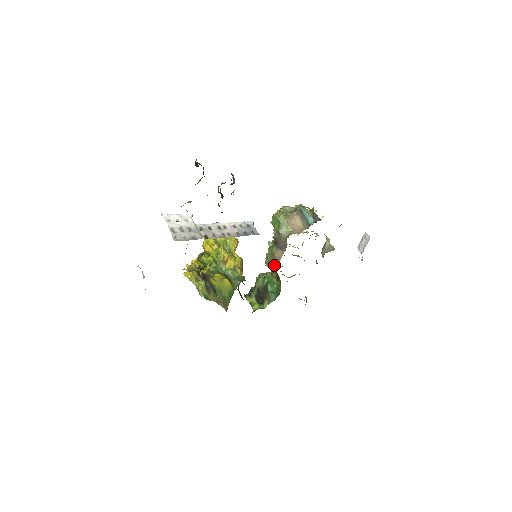
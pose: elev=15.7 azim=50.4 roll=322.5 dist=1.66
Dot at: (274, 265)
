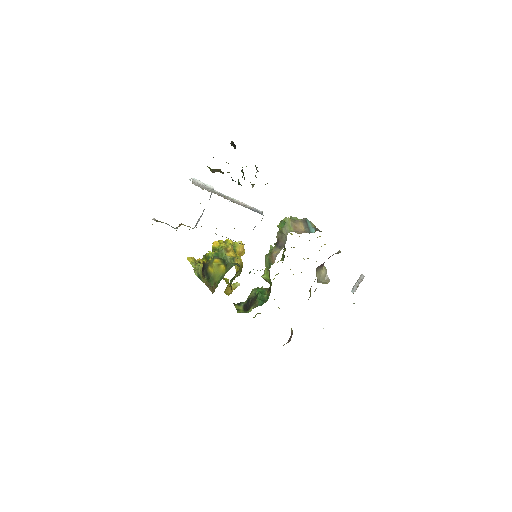
Dot at: (270, 263)
